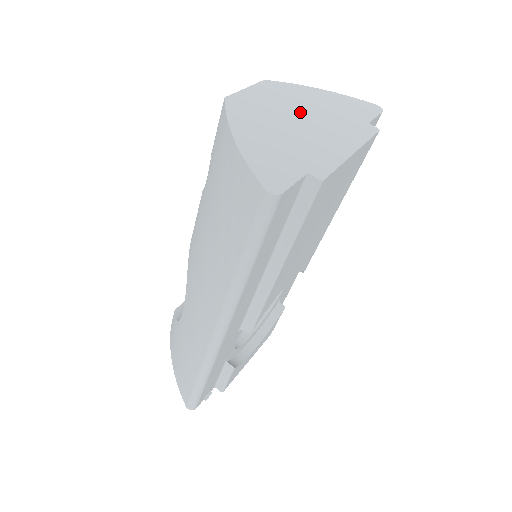
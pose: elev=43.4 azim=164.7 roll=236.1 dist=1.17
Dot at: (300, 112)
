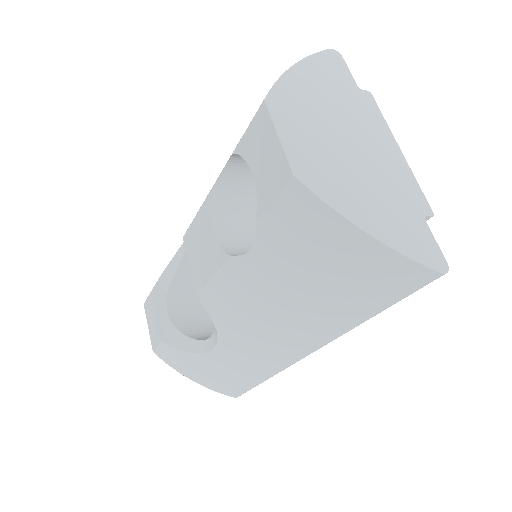
Dot at: (333, 129)
